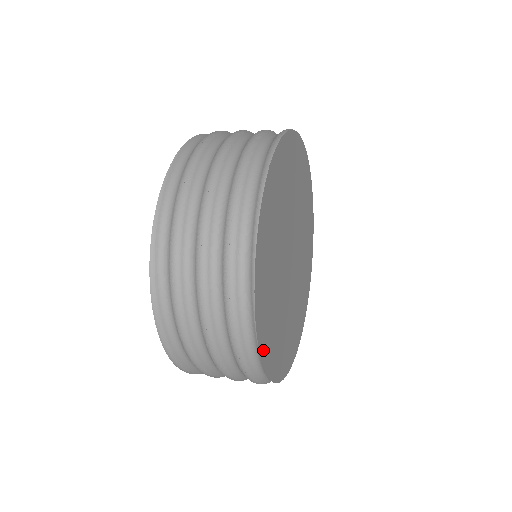
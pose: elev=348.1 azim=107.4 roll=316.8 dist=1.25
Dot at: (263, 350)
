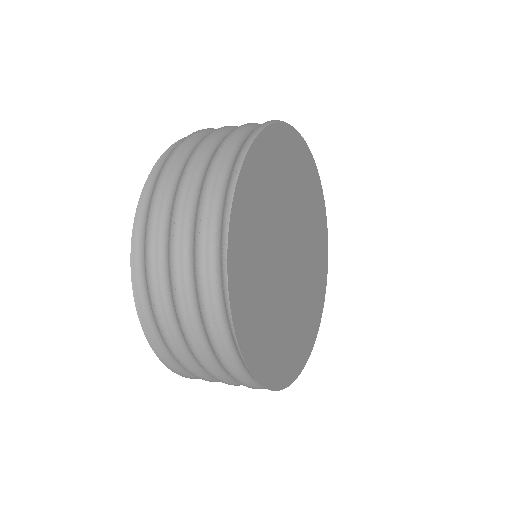
Dot at: (285, 379)
